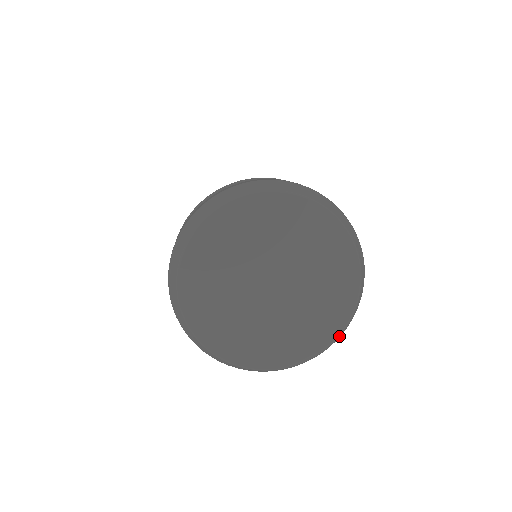
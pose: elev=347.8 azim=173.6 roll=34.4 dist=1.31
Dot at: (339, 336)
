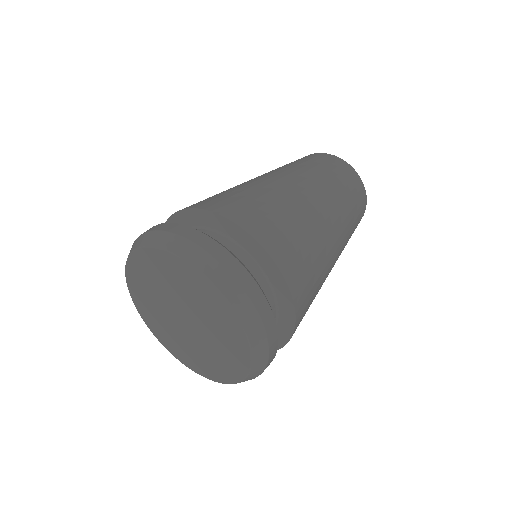
Dot at: occluded
